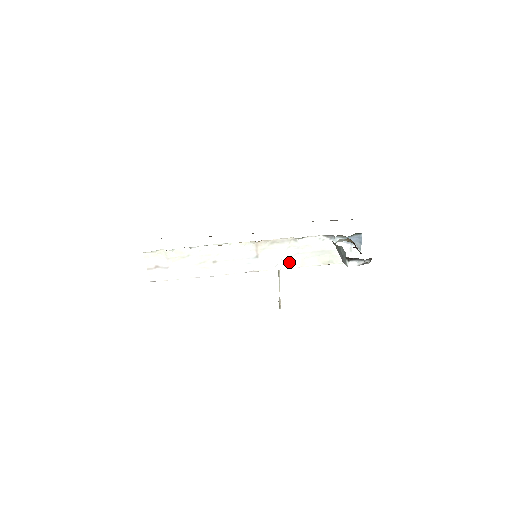
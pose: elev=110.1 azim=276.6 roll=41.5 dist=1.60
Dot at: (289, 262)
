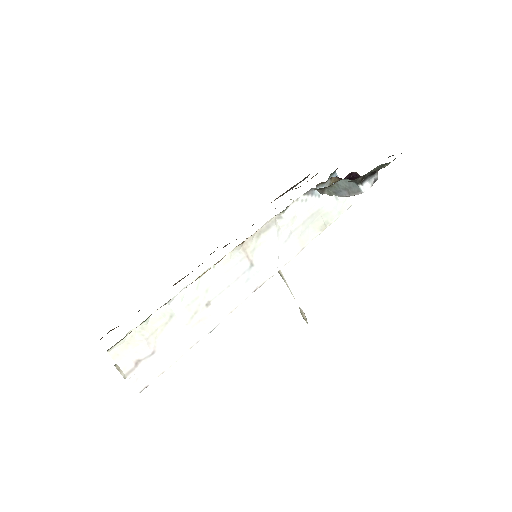
Dot at: (288, 250)
